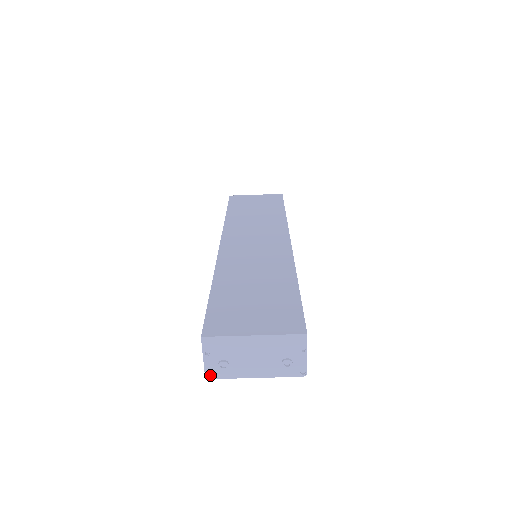
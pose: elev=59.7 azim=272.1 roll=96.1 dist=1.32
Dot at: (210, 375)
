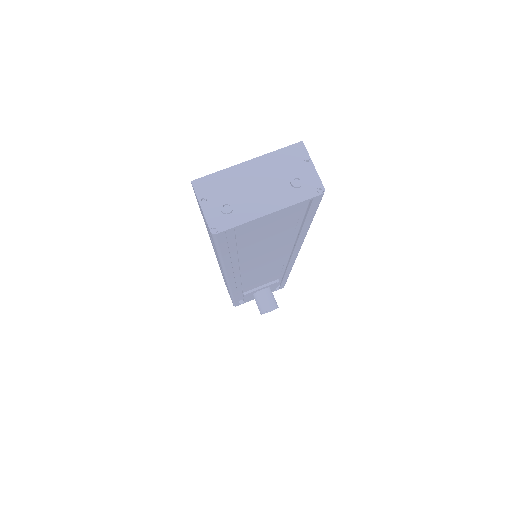
Dot at: (216, 228)
